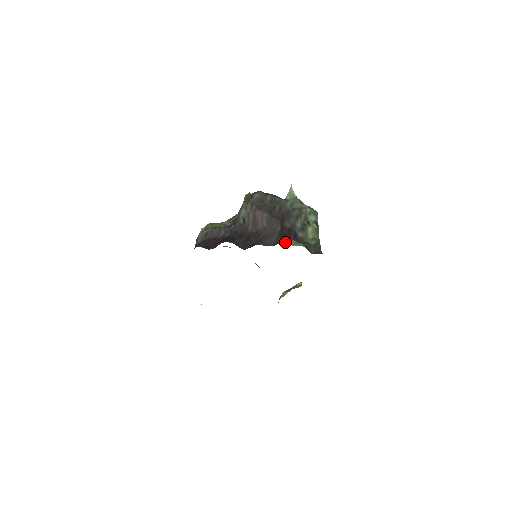
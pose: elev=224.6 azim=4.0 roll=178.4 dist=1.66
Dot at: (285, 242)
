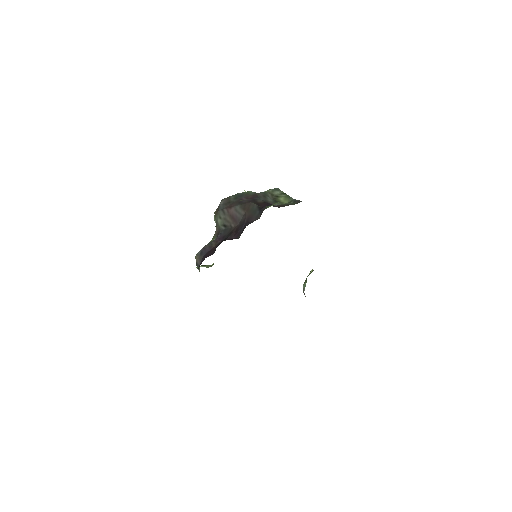
Dot at: (267, 207)
